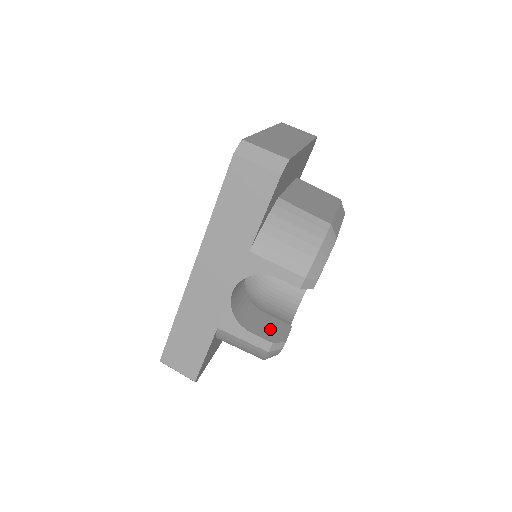
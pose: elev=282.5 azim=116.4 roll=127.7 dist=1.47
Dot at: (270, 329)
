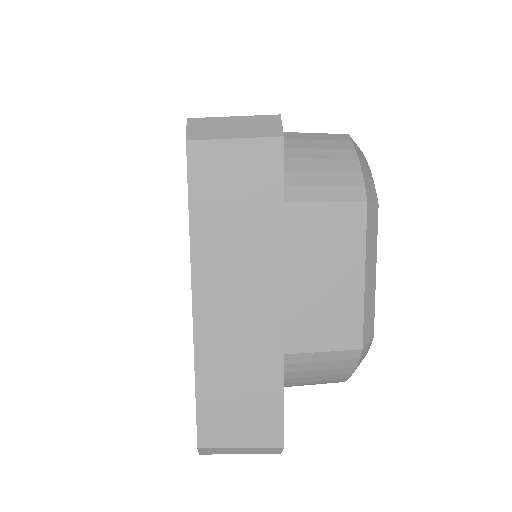
Dot at: occluded
